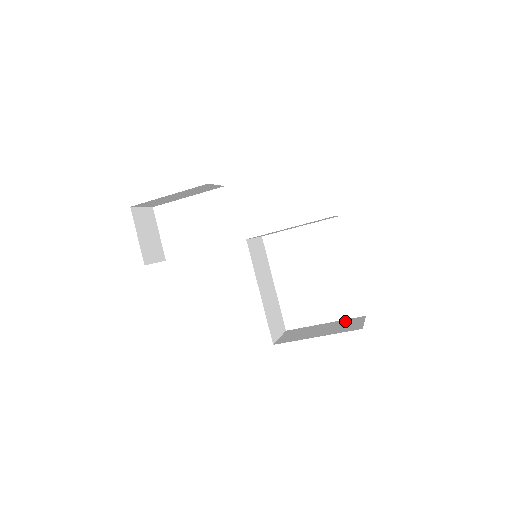
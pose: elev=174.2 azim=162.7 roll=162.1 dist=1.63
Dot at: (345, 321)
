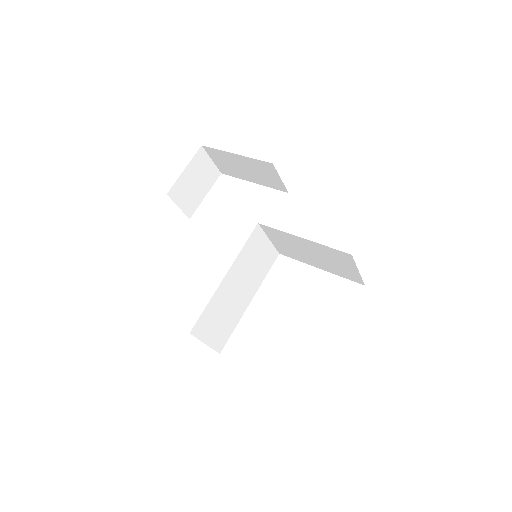
Dot at: occluded
